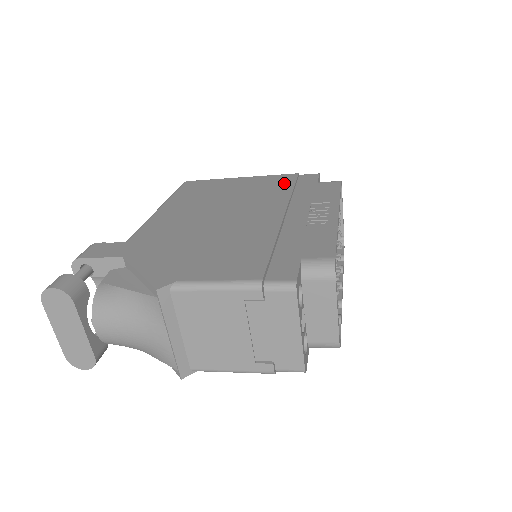
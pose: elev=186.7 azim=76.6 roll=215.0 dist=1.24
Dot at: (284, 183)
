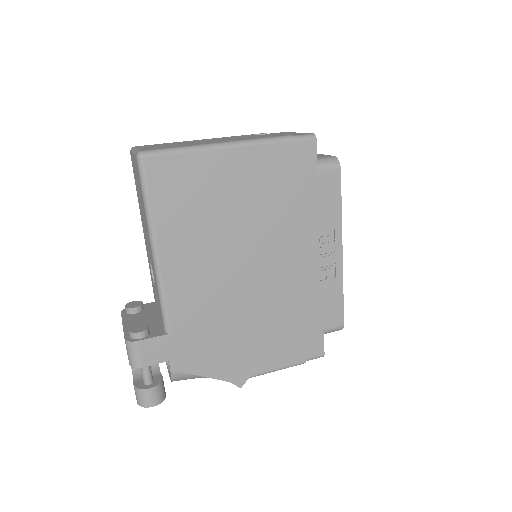
Dot at: (284, 177)
